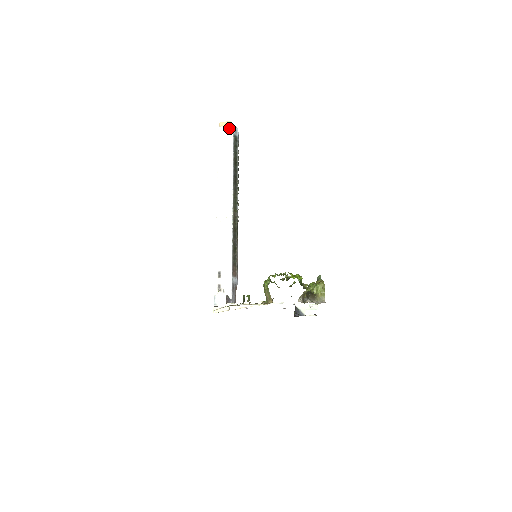
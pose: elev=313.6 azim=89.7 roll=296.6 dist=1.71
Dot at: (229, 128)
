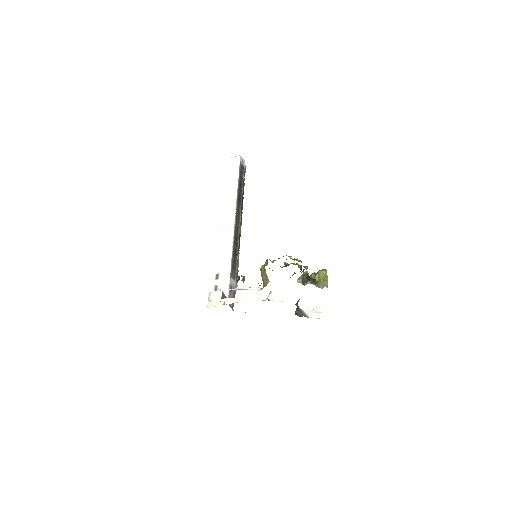
Dot at: (236, 158)
